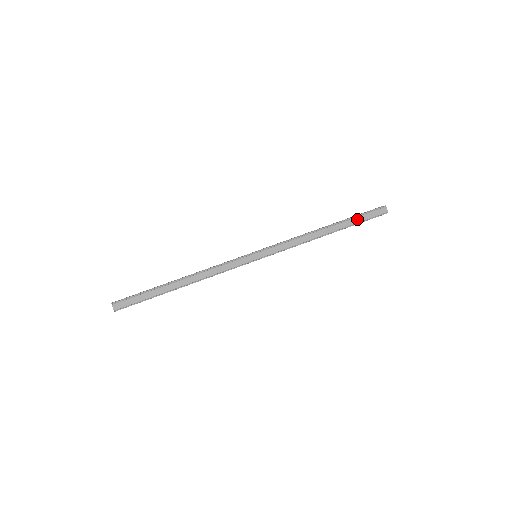
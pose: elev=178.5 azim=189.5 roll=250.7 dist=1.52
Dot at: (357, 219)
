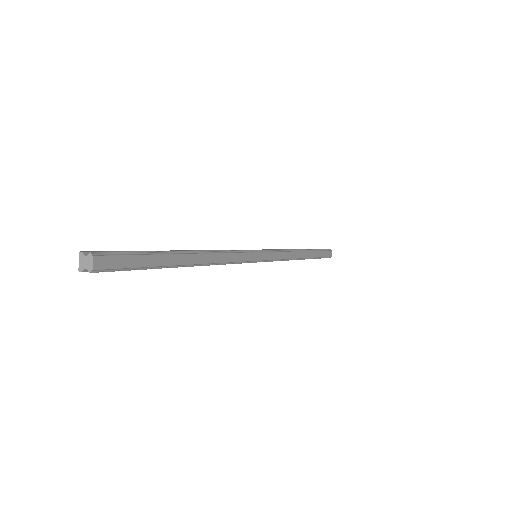
Dot at: (319, 253)
